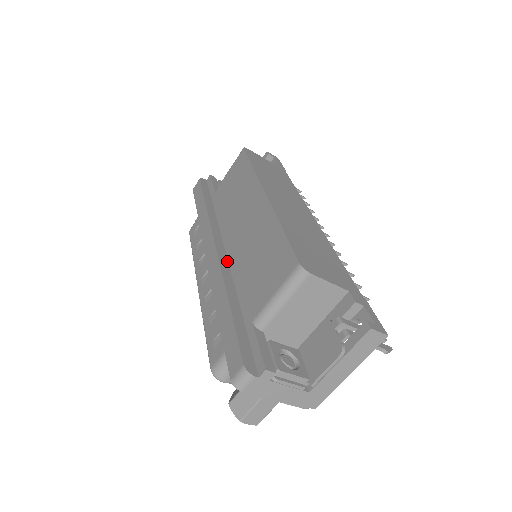
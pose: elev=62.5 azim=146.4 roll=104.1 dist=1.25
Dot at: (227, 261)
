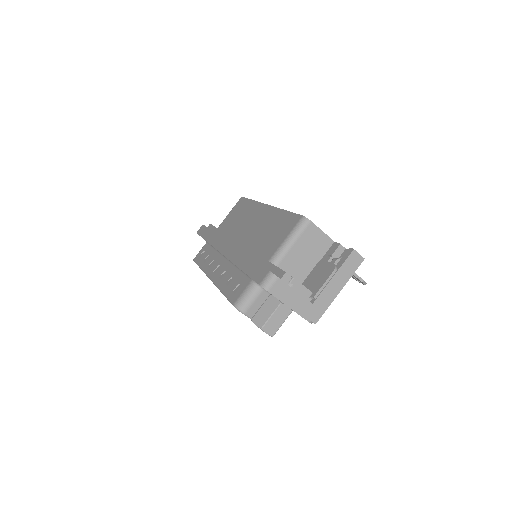
Dot at: occluded
